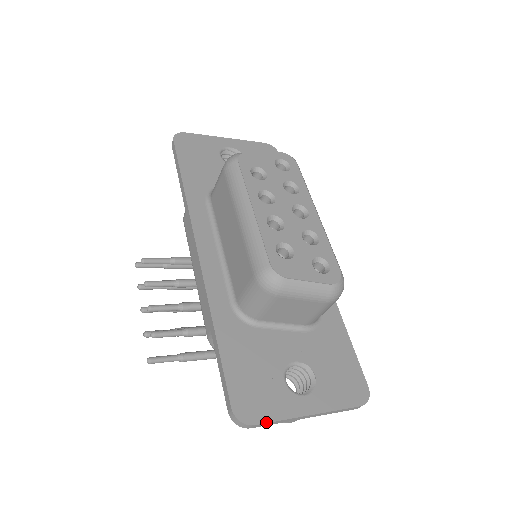
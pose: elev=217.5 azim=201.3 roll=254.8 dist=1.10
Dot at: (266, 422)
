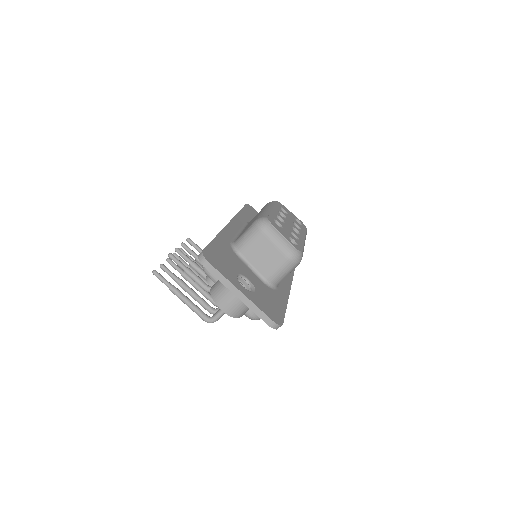
Dot at: (216, 268)
